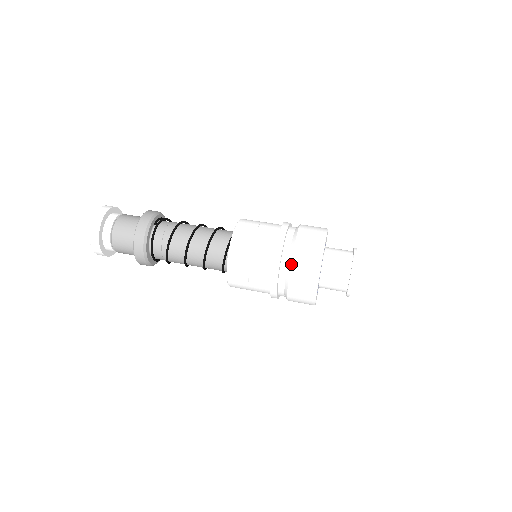
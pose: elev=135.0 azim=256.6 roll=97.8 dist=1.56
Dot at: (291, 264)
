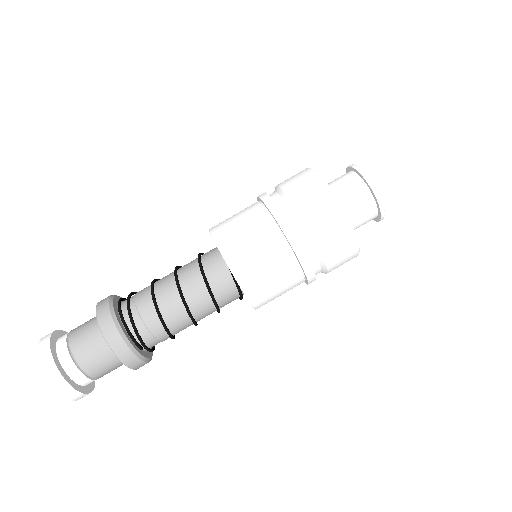
Dot at: occluded
